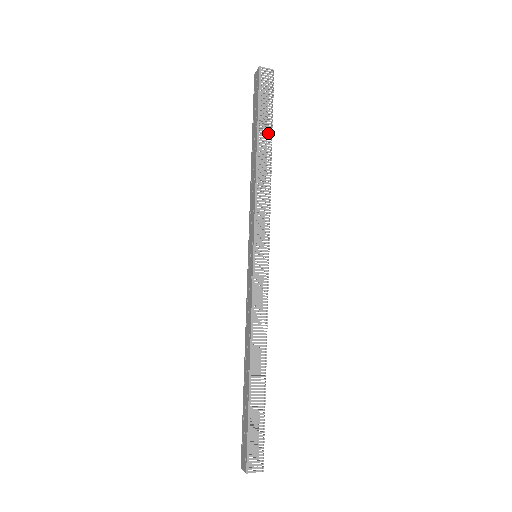
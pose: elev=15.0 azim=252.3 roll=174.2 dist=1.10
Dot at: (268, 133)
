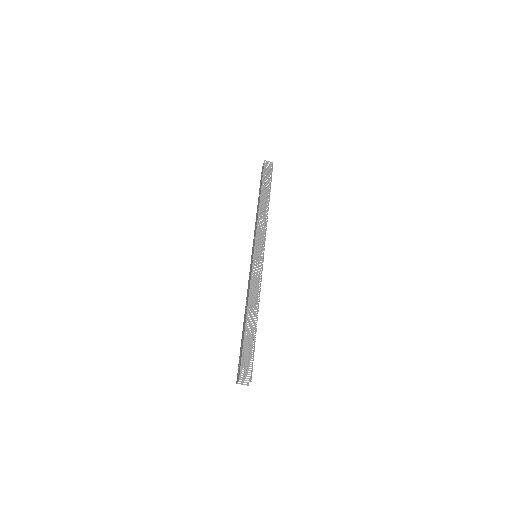
Dot at: (268, 192)
